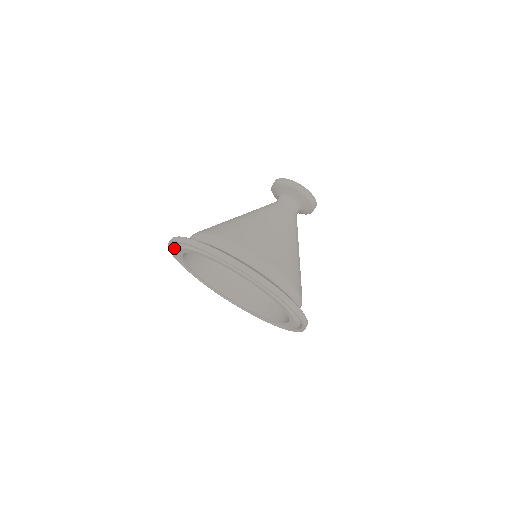
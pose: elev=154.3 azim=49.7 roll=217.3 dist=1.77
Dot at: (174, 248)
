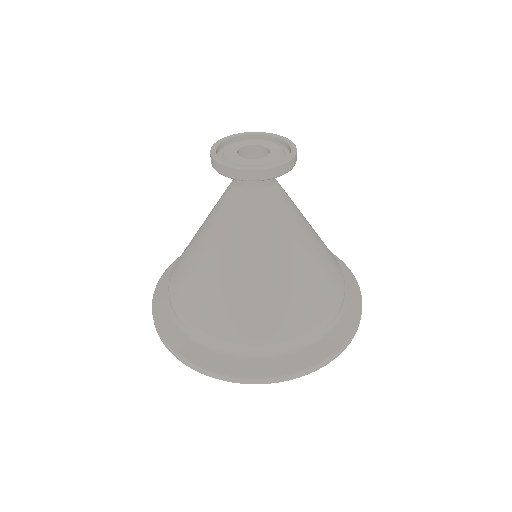
Dot at: occluded
